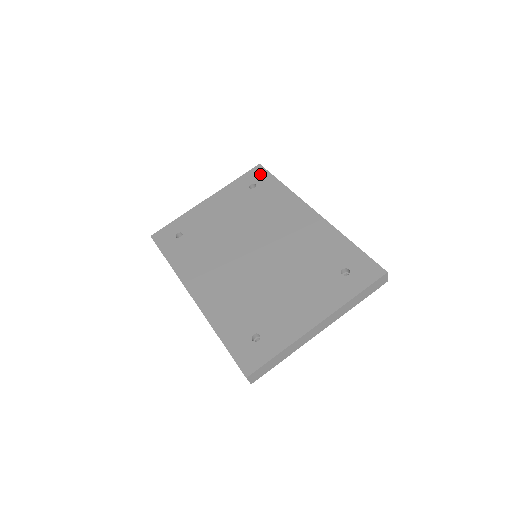
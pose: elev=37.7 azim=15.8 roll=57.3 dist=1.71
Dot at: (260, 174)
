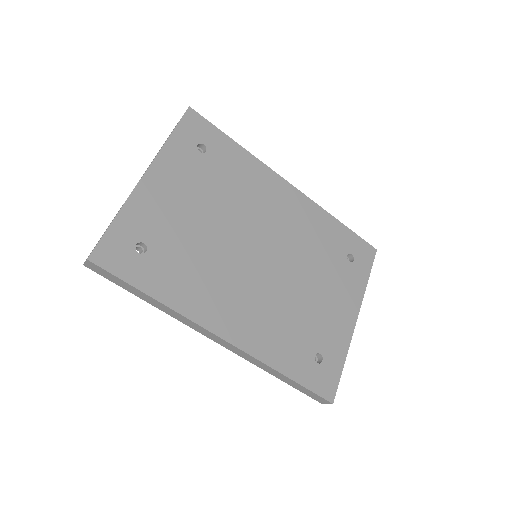
Dot at: (201, 126)
